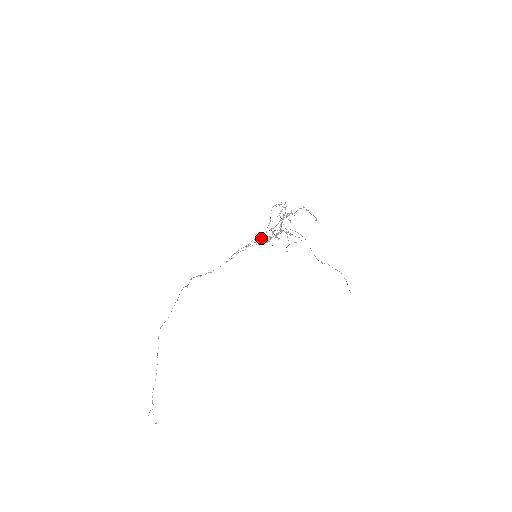
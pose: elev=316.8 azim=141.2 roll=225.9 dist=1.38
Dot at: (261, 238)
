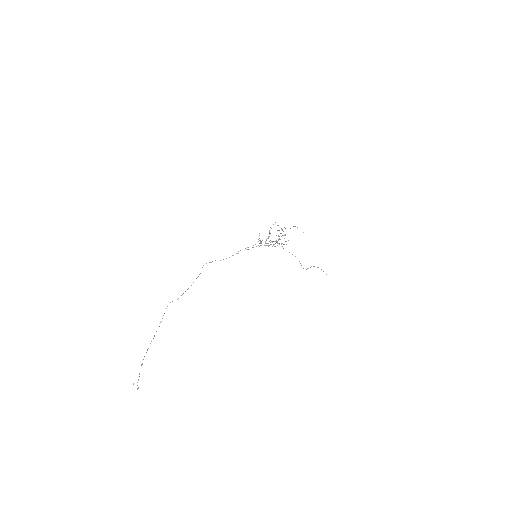
Dot at: occluded
